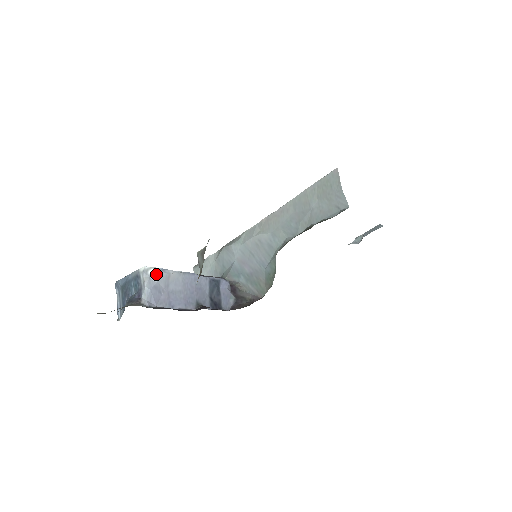
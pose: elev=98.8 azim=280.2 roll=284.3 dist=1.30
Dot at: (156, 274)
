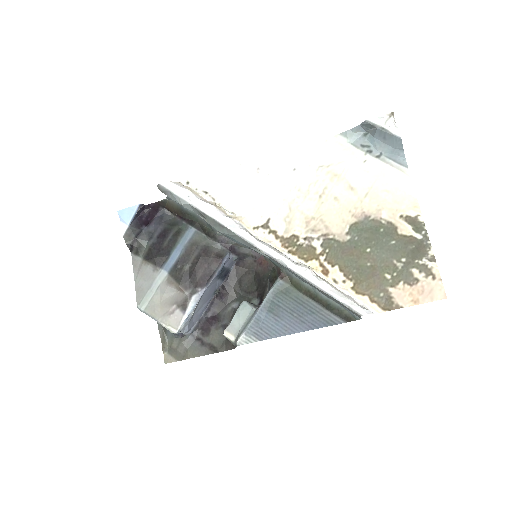
Dot at: (185, 325)
